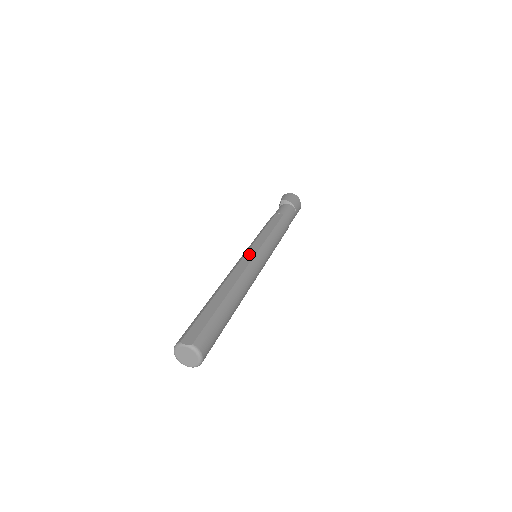
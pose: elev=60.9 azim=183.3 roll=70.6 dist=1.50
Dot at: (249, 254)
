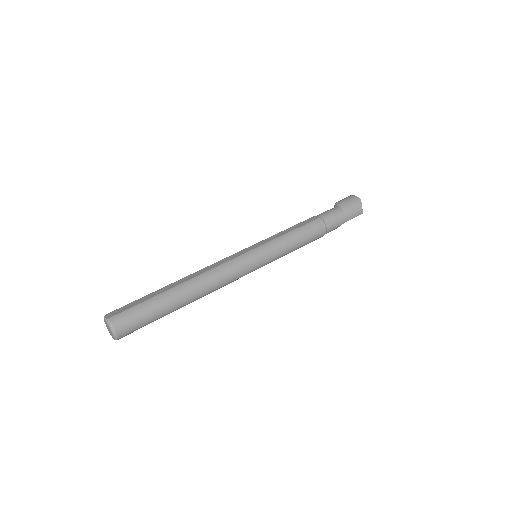
Dot at: (240, 252)
